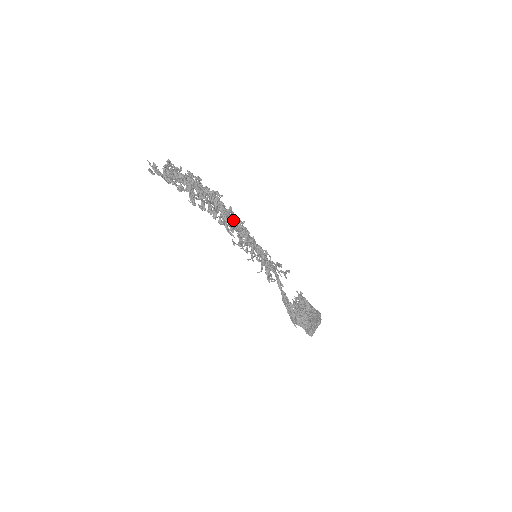
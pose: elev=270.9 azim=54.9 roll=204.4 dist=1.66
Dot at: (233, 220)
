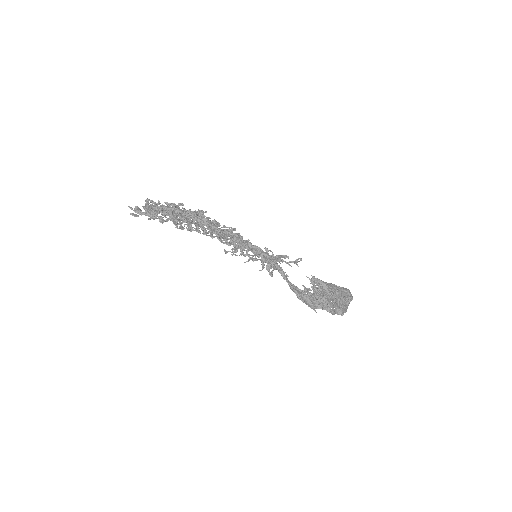
Dot at: (221, 231)
